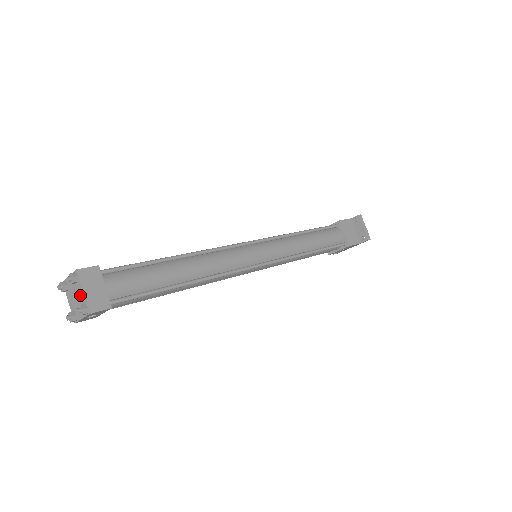
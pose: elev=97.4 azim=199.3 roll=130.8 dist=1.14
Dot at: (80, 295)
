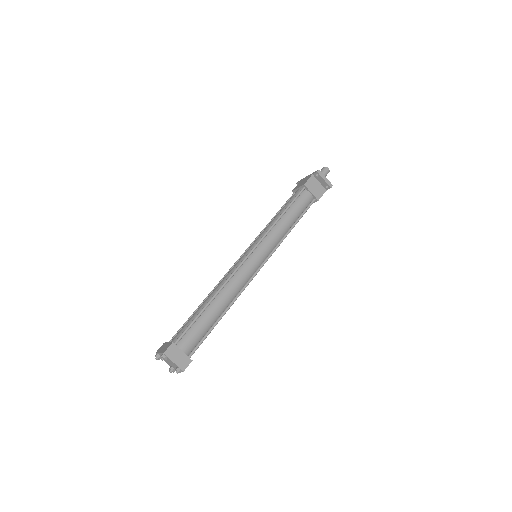
Dot at: (172, 363)
